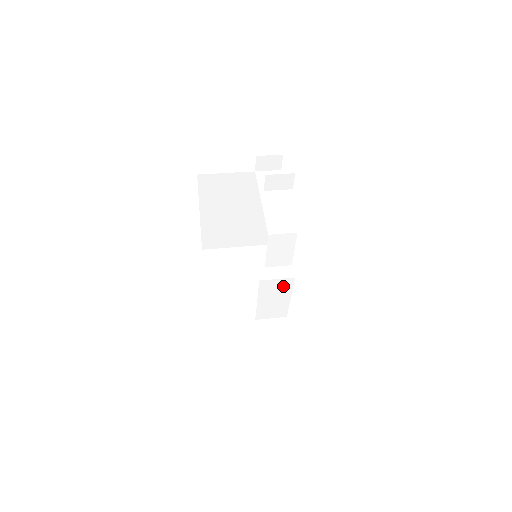
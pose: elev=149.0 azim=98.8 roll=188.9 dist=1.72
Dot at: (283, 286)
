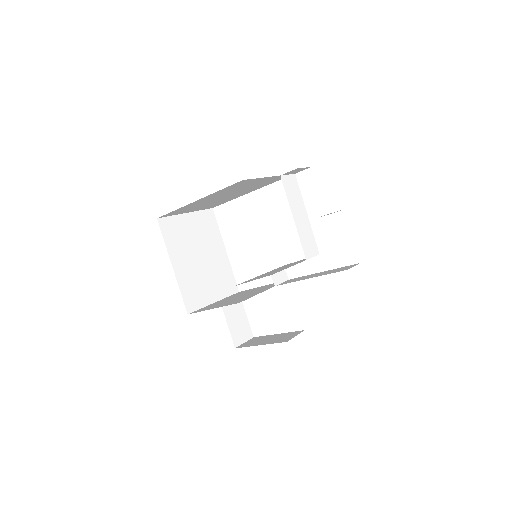
Dot at: occluded
